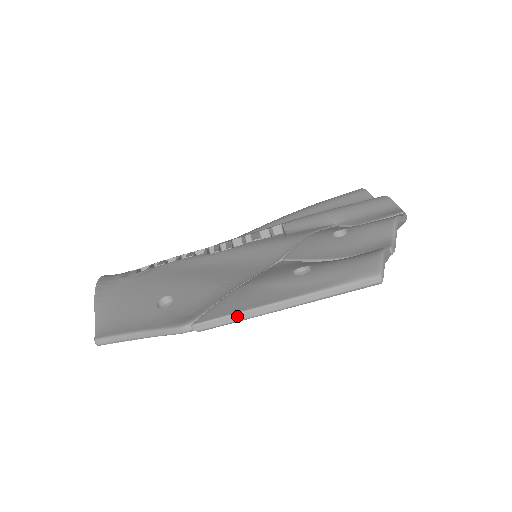
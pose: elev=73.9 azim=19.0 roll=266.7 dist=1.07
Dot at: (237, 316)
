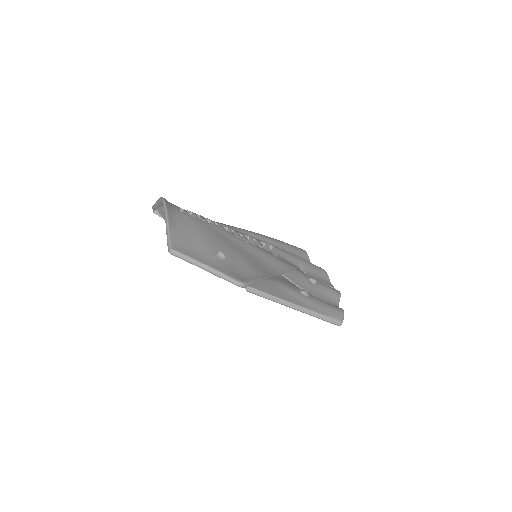
Dot at: (273, 297)
